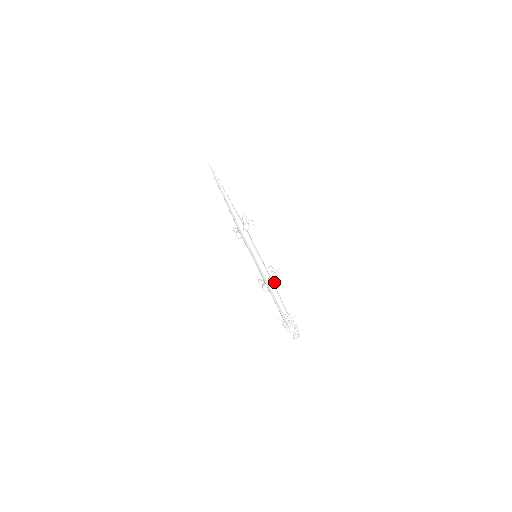
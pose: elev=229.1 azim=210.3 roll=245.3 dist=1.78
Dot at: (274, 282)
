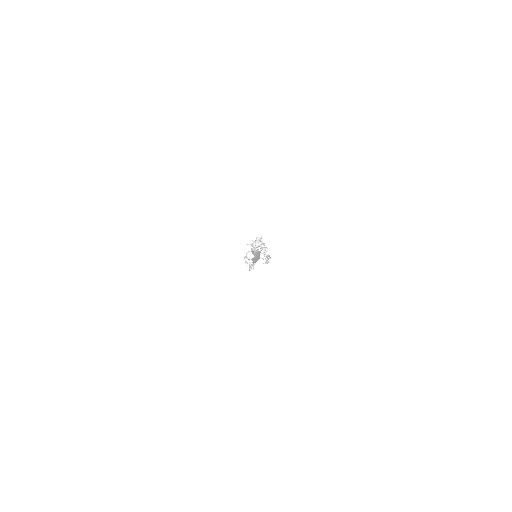
Dot at: (263, 248)
